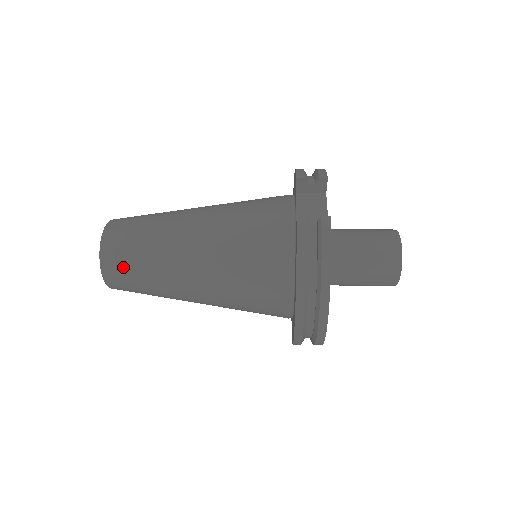
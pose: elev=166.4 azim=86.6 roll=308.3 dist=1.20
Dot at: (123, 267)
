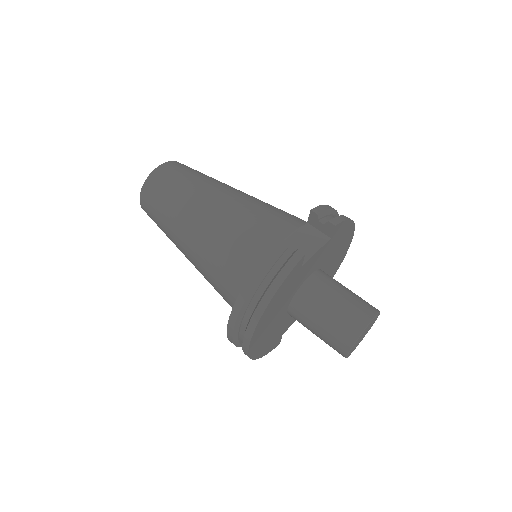
Dot at: (154, 198)
